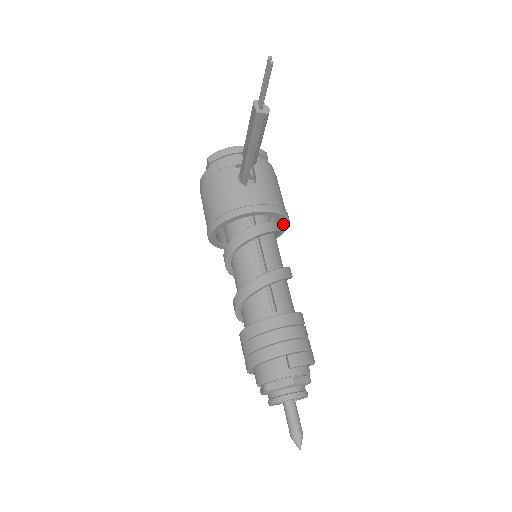
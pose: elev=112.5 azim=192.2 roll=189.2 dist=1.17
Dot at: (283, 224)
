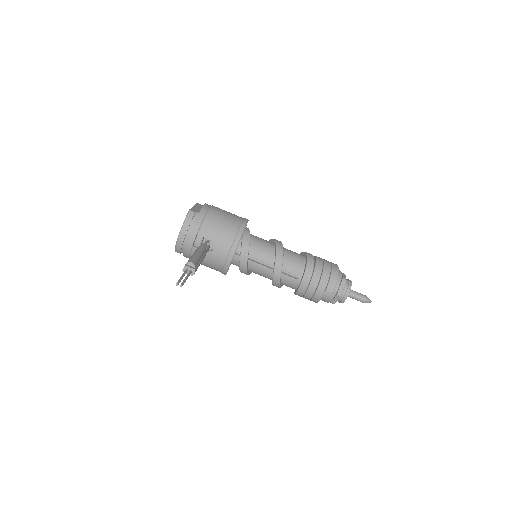
Dot at: occluded
